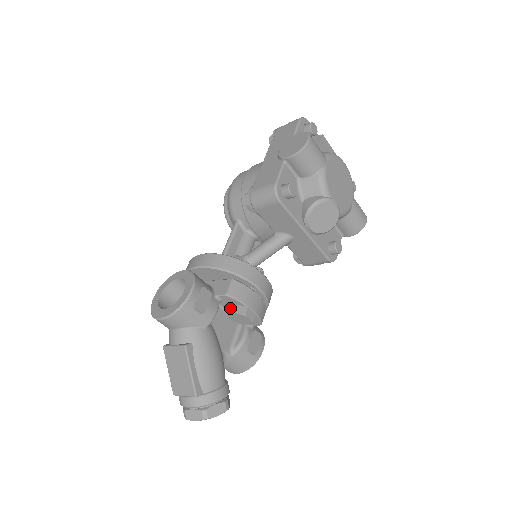
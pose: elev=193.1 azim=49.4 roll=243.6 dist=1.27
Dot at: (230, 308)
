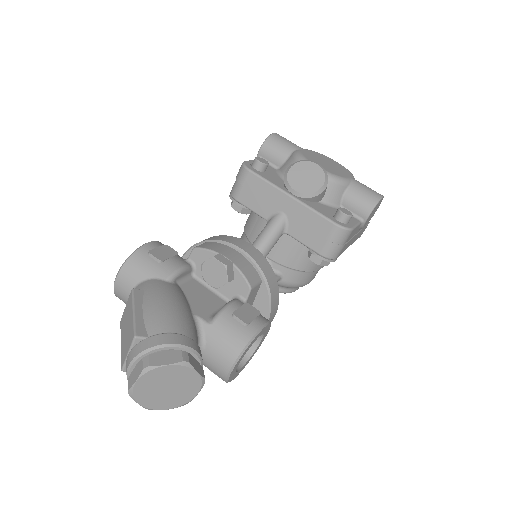
Dot at: occluded
